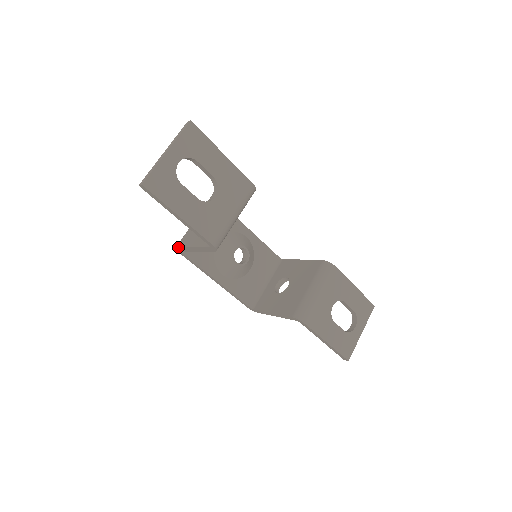
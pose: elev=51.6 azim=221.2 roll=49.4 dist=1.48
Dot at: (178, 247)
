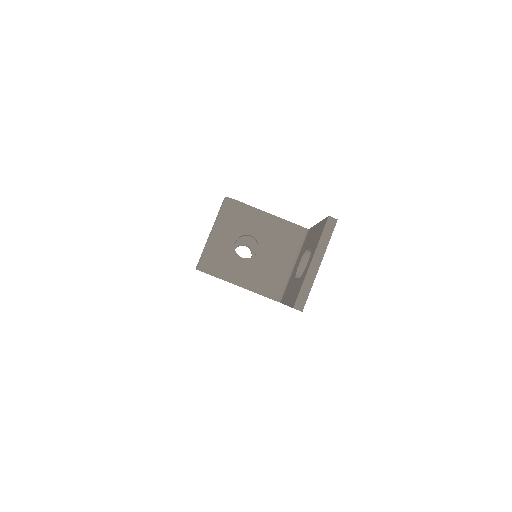
Dot at: occluded
